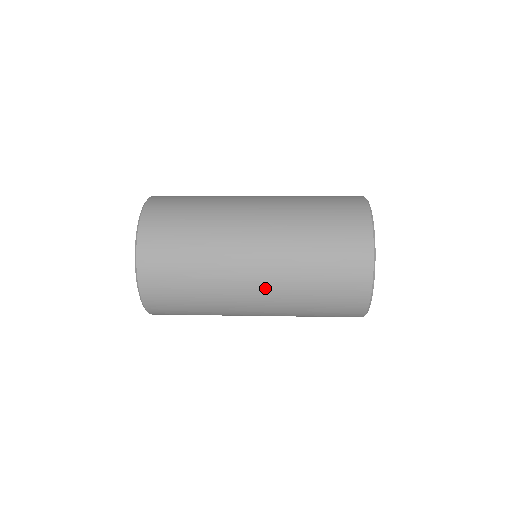
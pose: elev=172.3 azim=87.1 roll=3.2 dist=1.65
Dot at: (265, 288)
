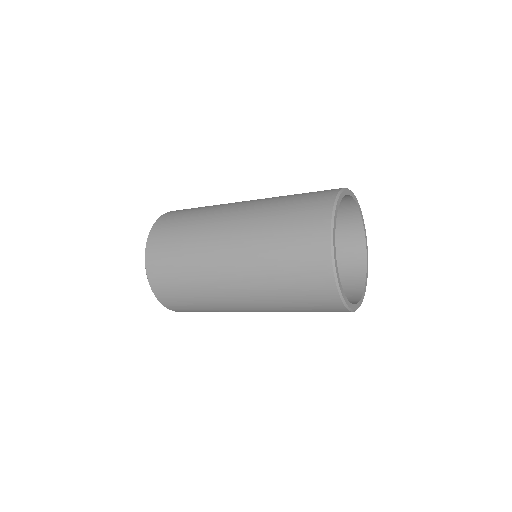
Dot at: (259, 310)
